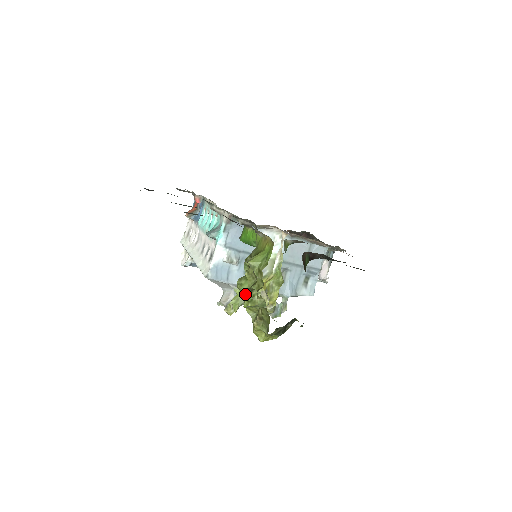
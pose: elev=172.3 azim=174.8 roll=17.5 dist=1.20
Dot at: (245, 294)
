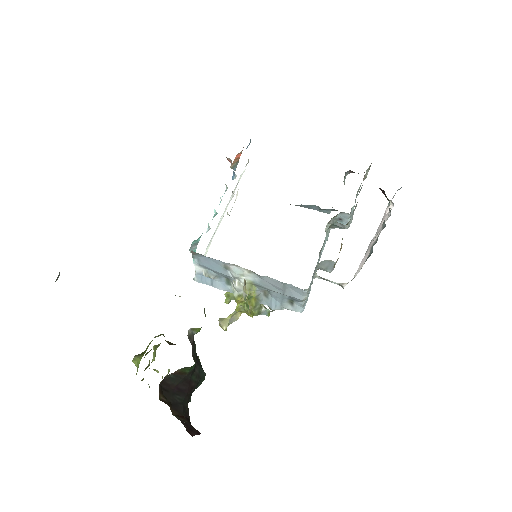
Dot at: occluded
